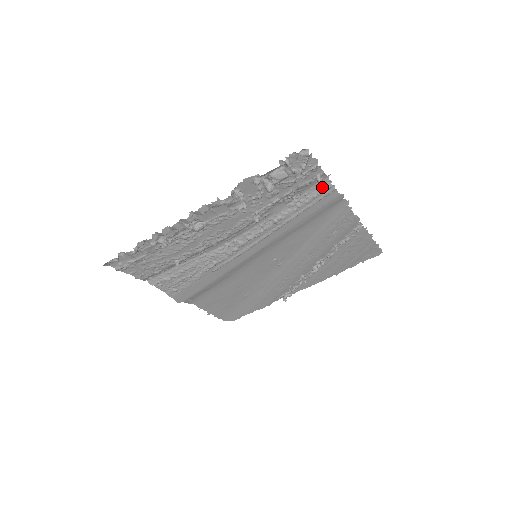
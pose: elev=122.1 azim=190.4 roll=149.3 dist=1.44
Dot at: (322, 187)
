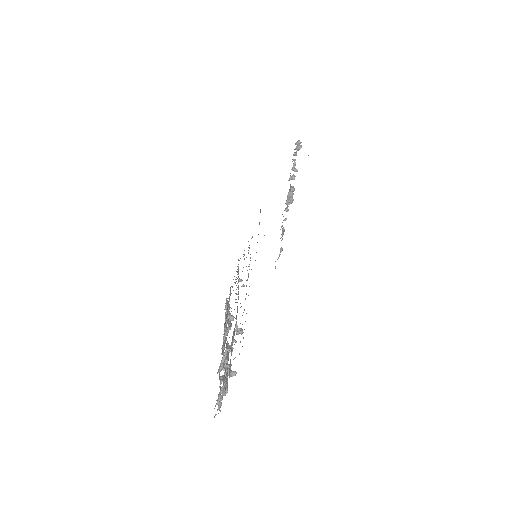
Dot at: occluded
